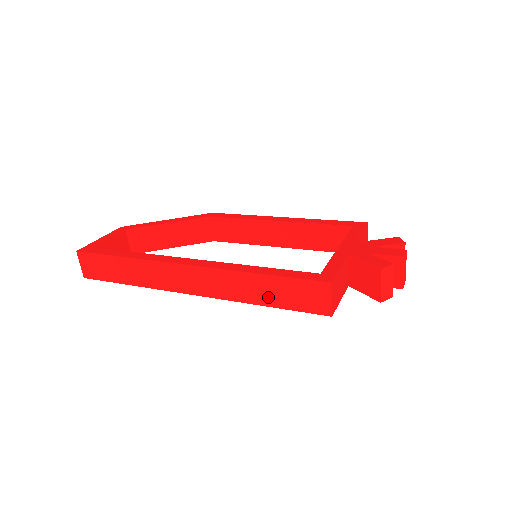
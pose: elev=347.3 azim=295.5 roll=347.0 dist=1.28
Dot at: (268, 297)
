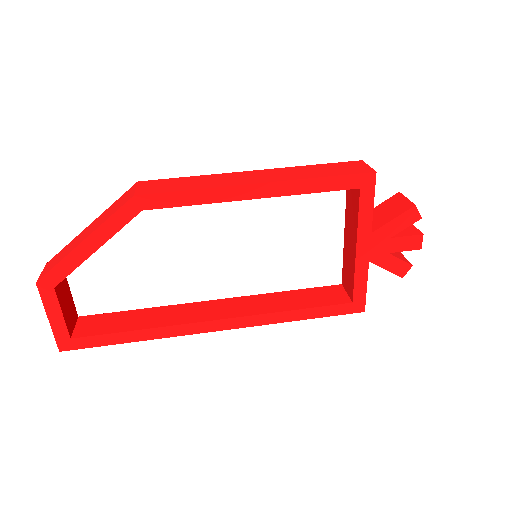
Dot at: occluded
